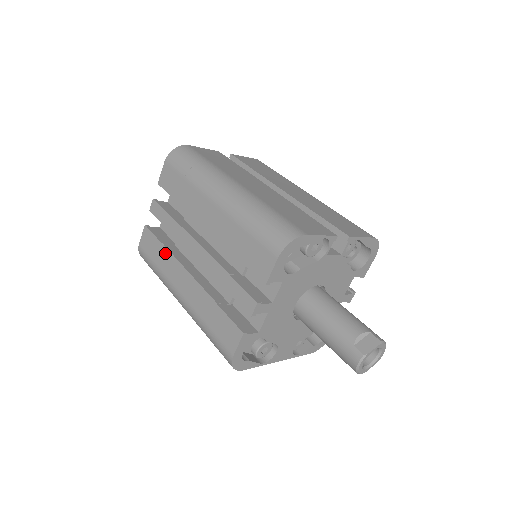
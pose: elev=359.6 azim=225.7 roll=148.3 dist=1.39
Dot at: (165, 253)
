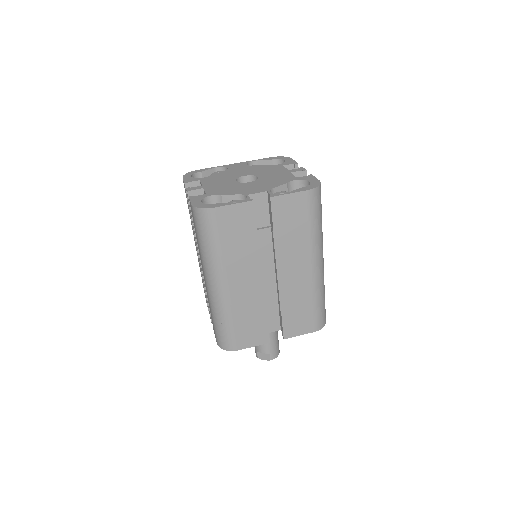
Dot at: (191, 221)
